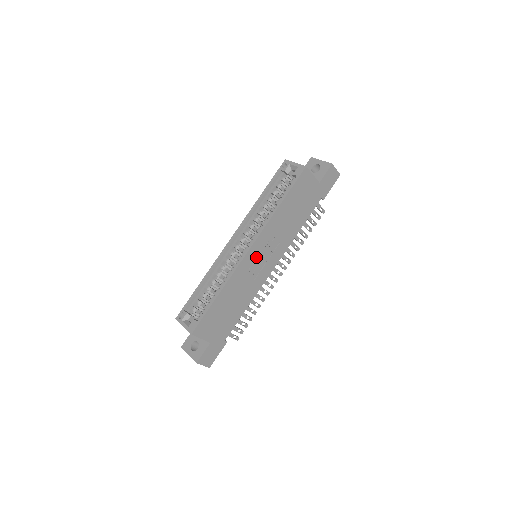
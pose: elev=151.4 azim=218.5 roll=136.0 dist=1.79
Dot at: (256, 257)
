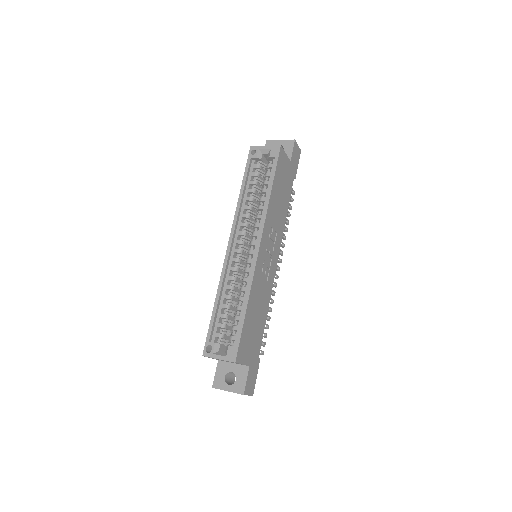
Dot at: (265, 254)
